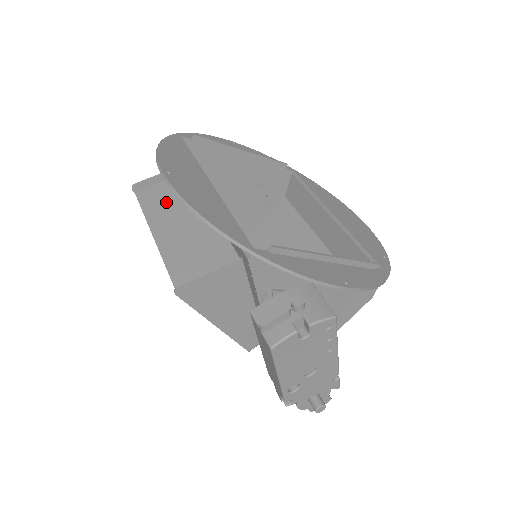
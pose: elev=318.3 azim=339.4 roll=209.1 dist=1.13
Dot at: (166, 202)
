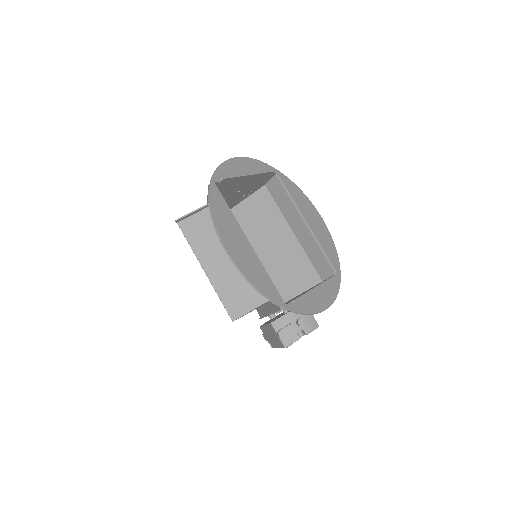
Dot at: (205, 236)
